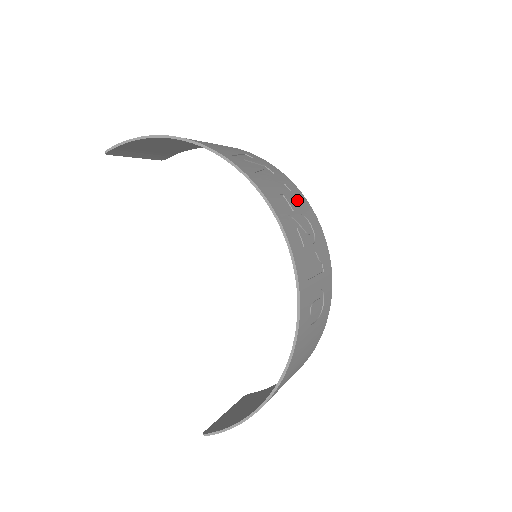
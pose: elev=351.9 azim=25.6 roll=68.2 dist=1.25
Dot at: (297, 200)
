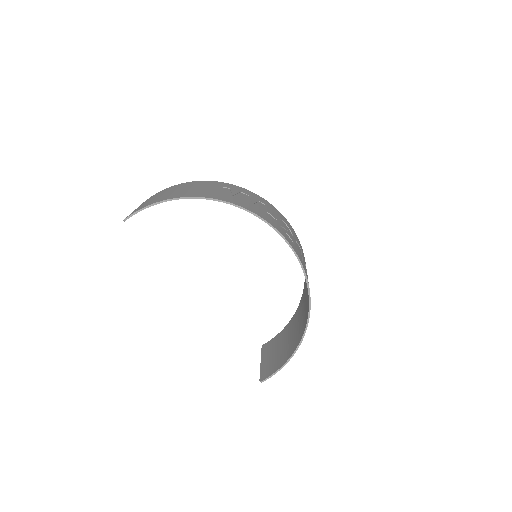
Dot at: (271, 210)
